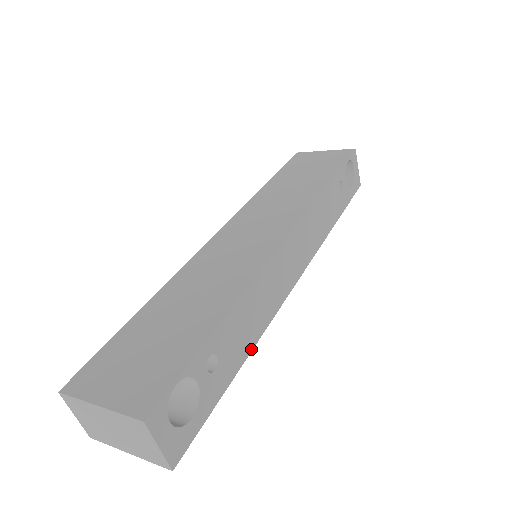
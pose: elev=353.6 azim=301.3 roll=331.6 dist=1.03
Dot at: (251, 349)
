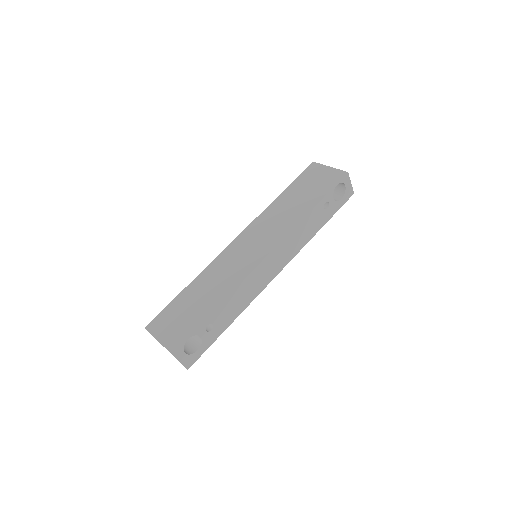
Dot at: occluded
